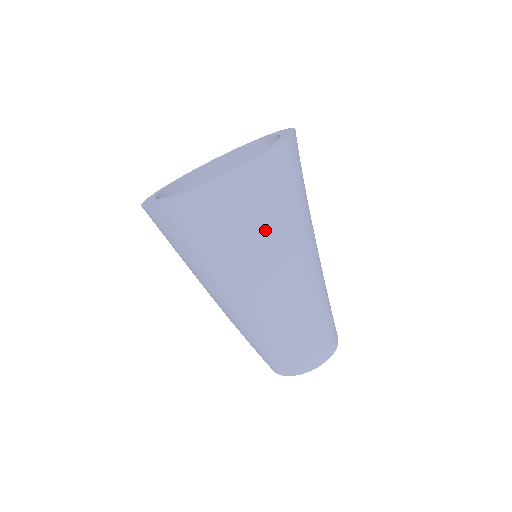
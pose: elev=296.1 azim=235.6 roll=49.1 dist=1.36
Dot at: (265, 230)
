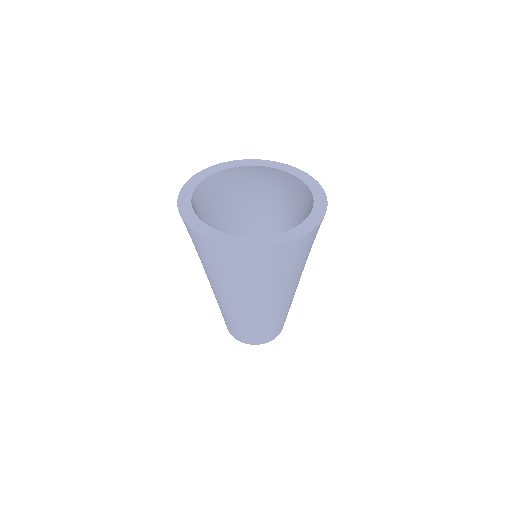
Dot at: (230, 280)
